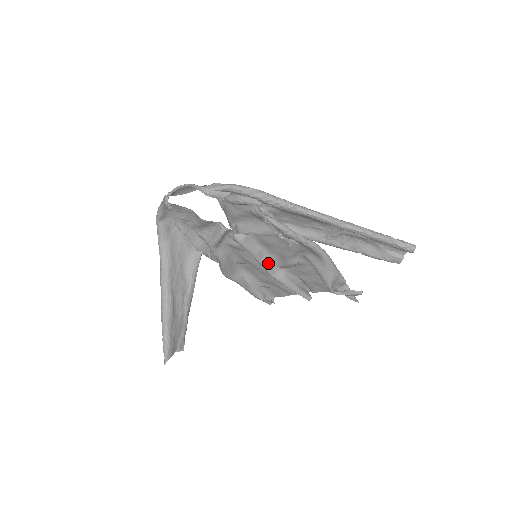
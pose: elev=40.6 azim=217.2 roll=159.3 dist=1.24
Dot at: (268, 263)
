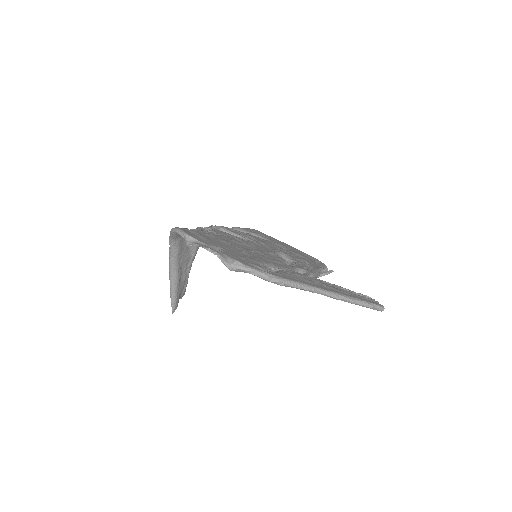
Dot at: occluded
